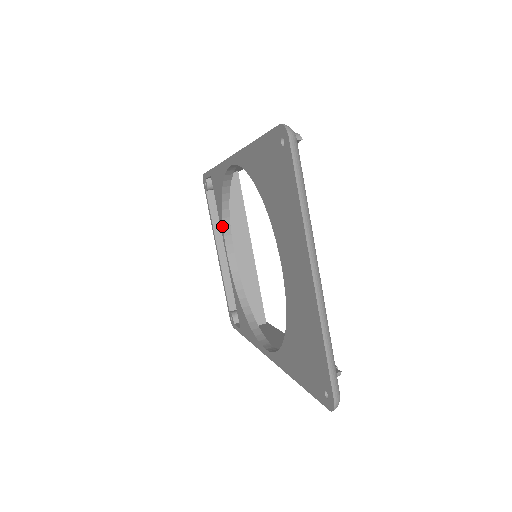
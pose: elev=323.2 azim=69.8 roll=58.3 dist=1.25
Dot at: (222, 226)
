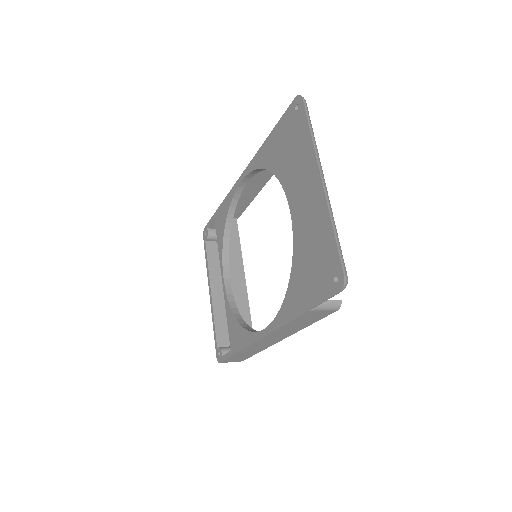
Dot at: (221, 254)
